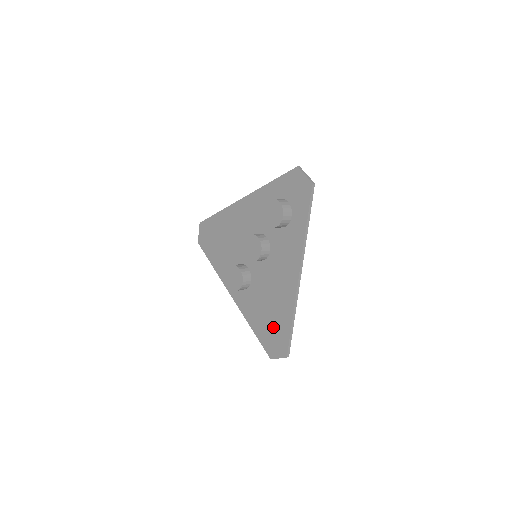
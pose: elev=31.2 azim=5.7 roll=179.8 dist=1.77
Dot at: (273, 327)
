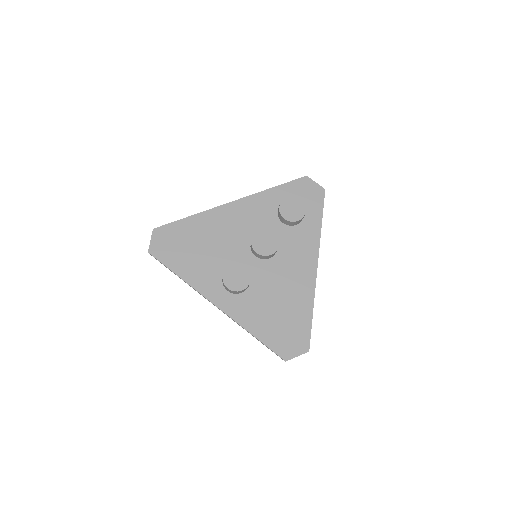
Dot at: (287, 324)
